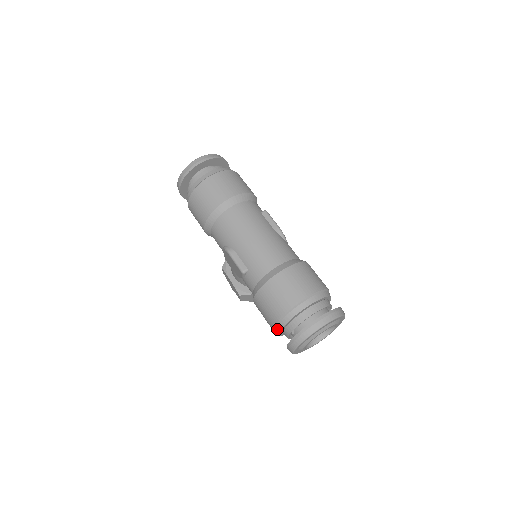
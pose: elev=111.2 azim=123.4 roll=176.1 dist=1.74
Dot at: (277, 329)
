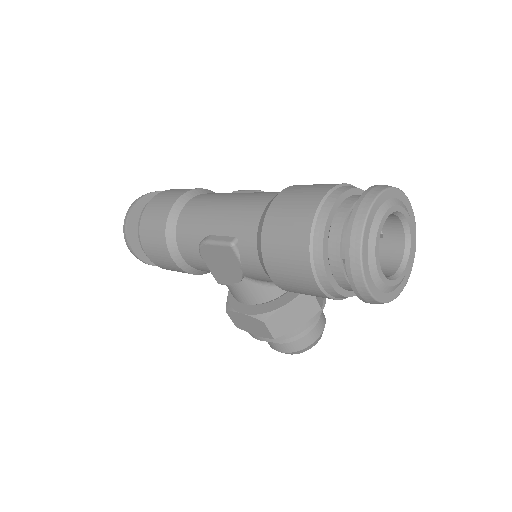
Dot at: (319, 270)
